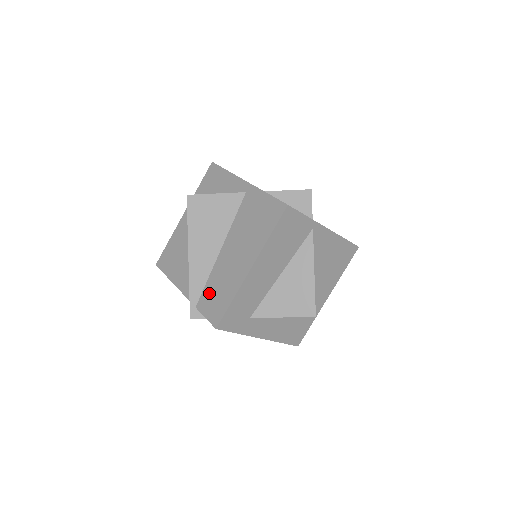
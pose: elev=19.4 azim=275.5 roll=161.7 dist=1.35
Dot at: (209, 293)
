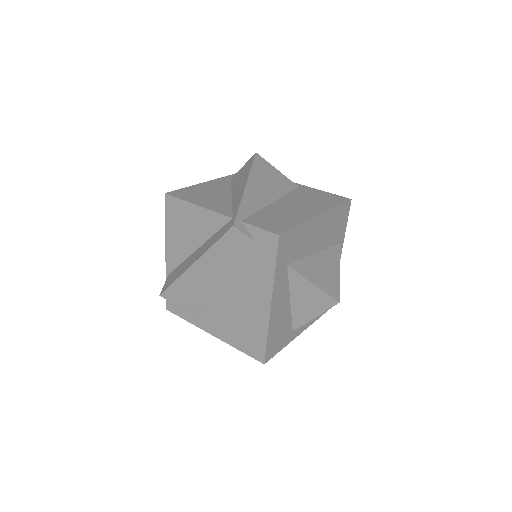
Dot at: (263, 217)
